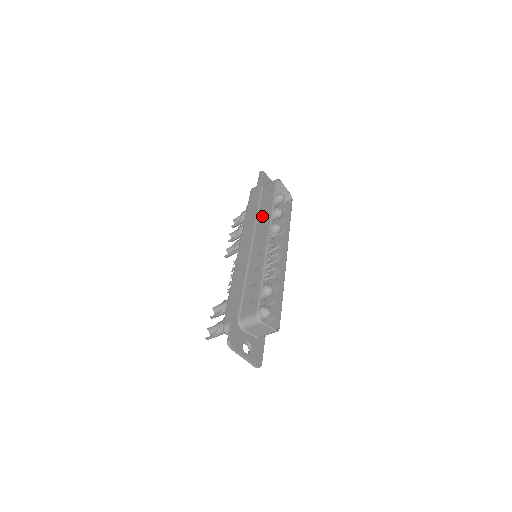
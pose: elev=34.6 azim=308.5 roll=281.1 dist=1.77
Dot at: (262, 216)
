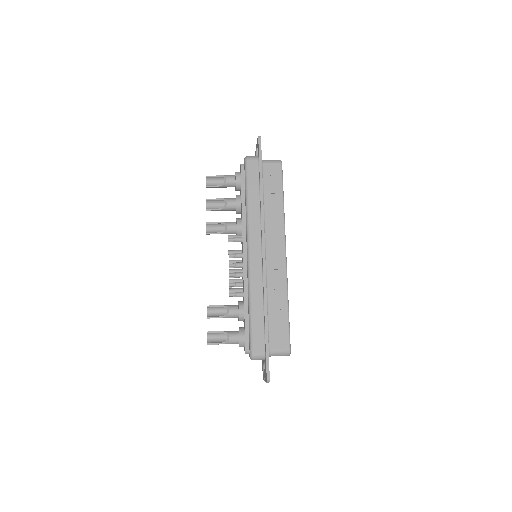
Dot at: (271, 215)
